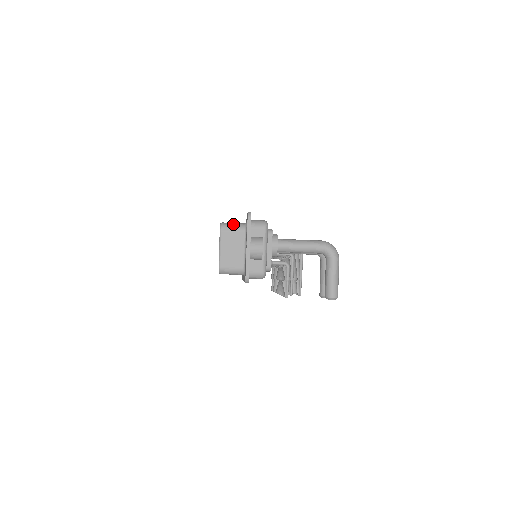
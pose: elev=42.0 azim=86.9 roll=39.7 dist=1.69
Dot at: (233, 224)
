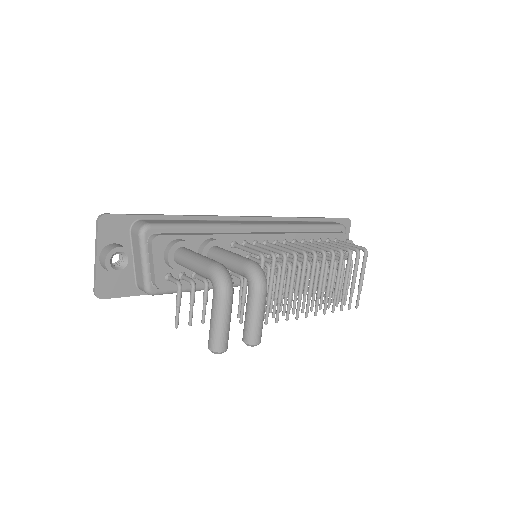
Dot at: occluded
